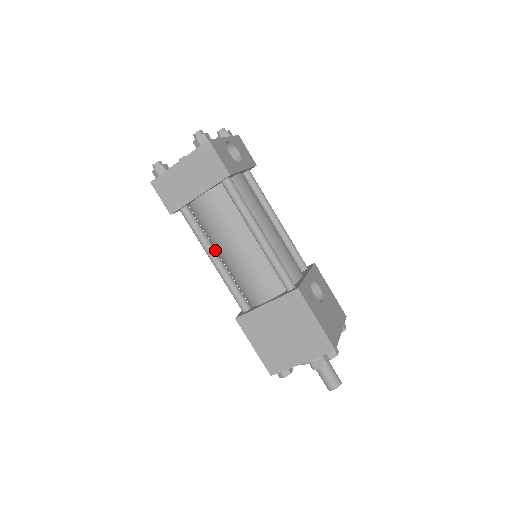
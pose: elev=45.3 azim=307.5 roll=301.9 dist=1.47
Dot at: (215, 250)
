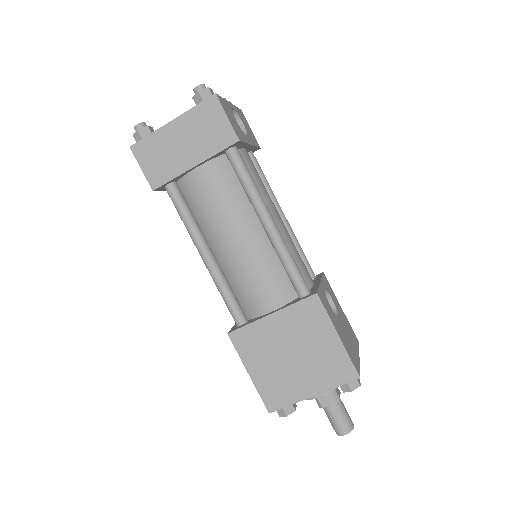
Dot at: (207, 242)
